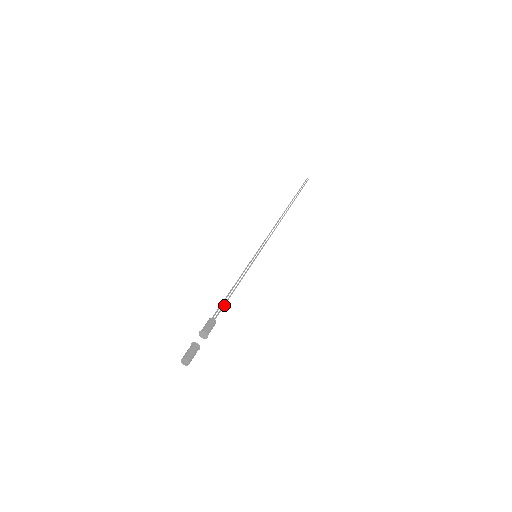
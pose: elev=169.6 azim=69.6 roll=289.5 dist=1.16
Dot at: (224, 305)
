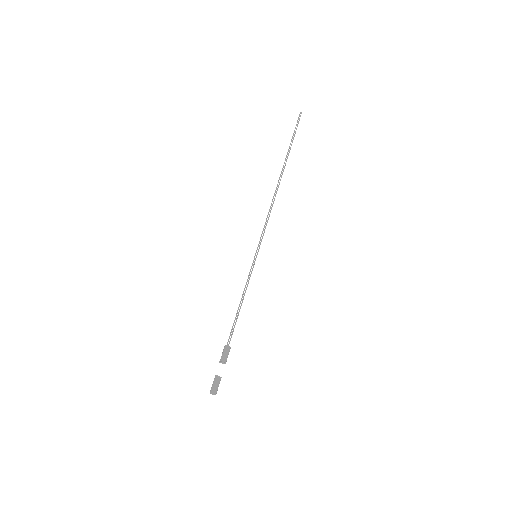
Dot at: (234, 326)
